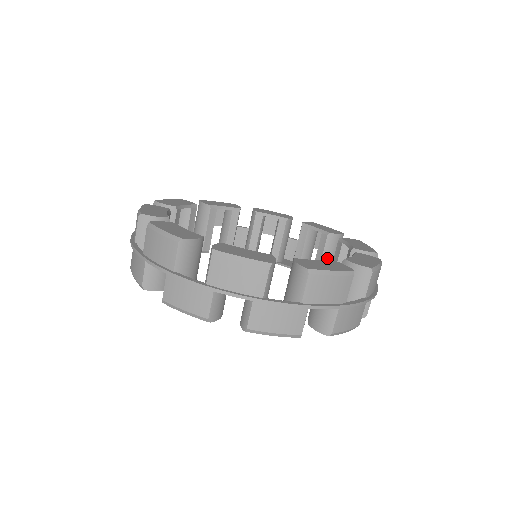
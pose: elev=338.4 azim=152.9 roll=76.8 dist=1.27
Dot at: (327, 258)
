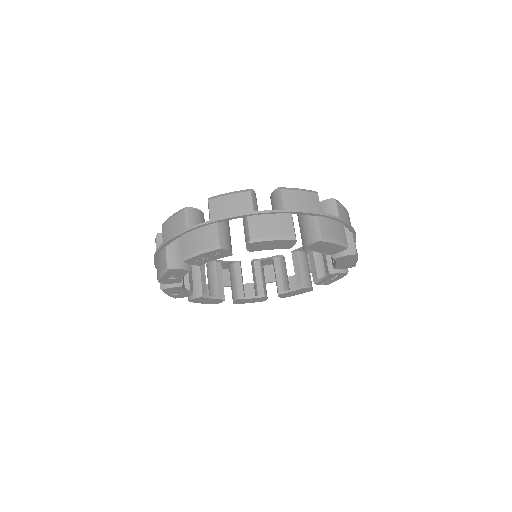
Dot at: (285, 274)
